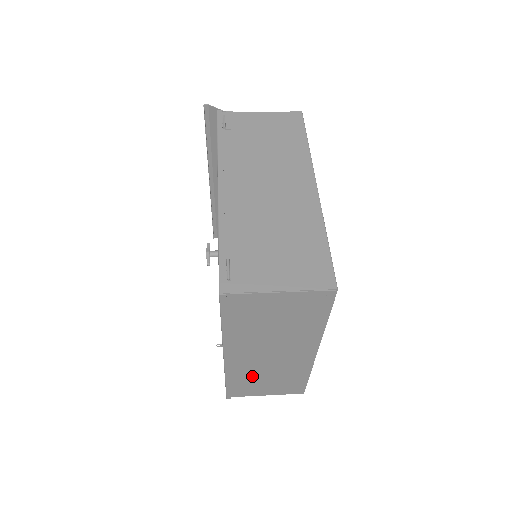
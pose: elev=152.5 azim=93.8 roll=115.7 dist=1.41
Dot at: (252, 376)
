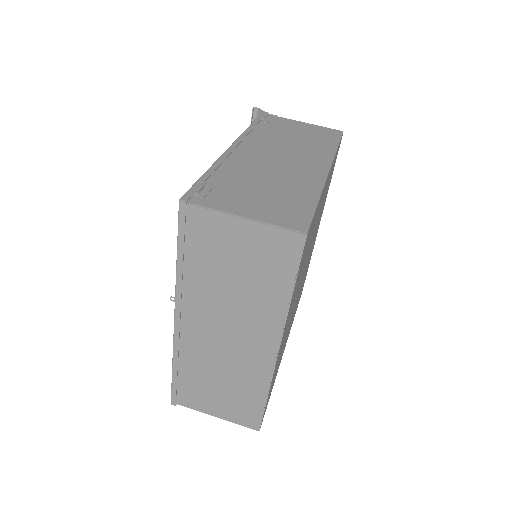
Dot at: (202, 370)
